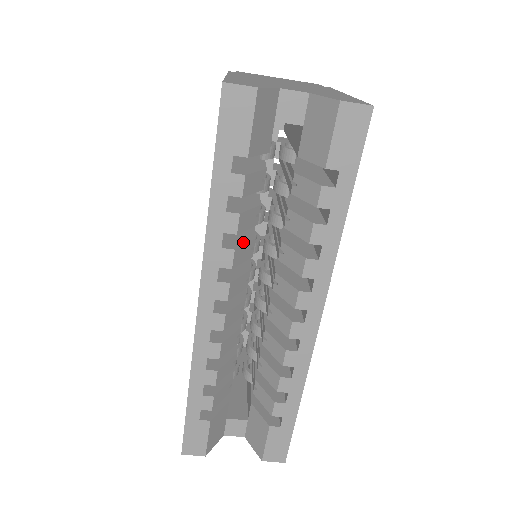
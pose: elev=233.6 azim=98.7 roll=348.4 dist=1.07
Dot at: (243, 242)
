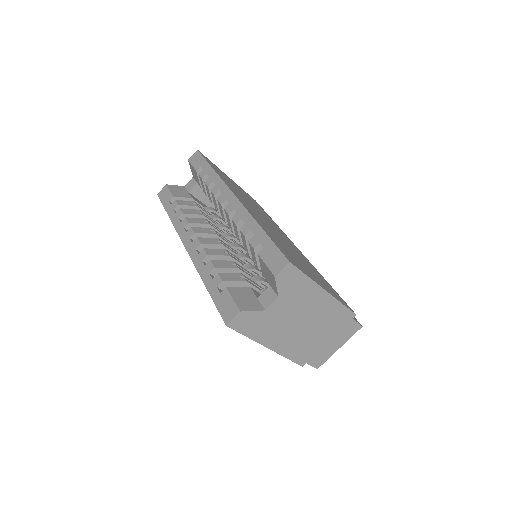
Dot at: (196, 220)
